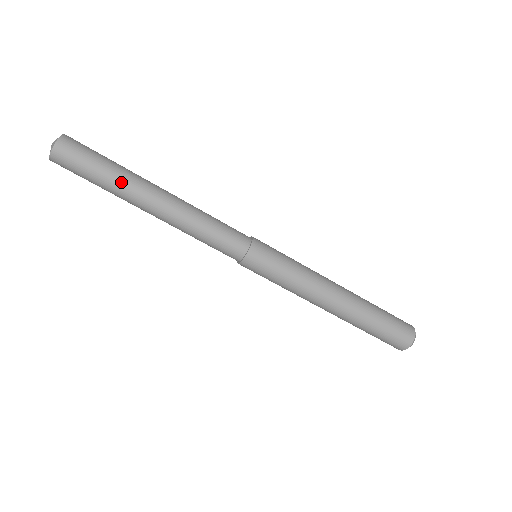
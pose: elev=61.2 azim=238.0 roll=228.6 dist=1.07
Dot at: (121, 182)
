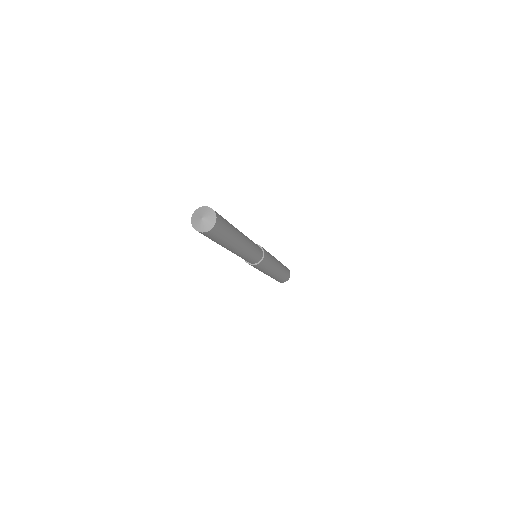
Dot at: (219, 244)
